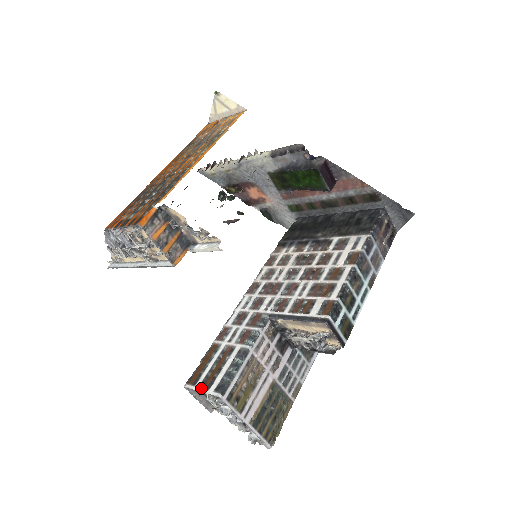
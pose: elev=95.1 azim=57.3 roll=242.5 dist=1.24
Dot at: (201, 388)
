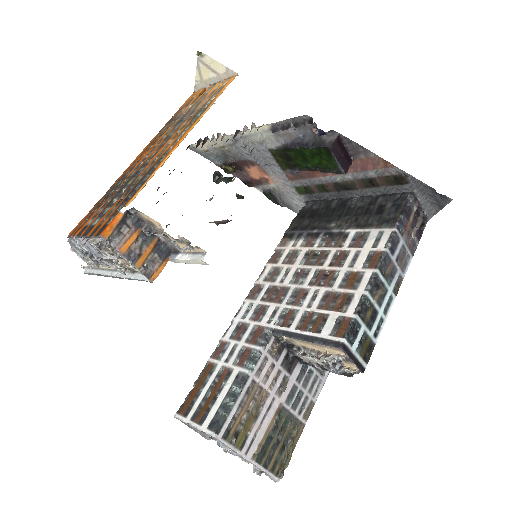
Dot at: (193, 422)
